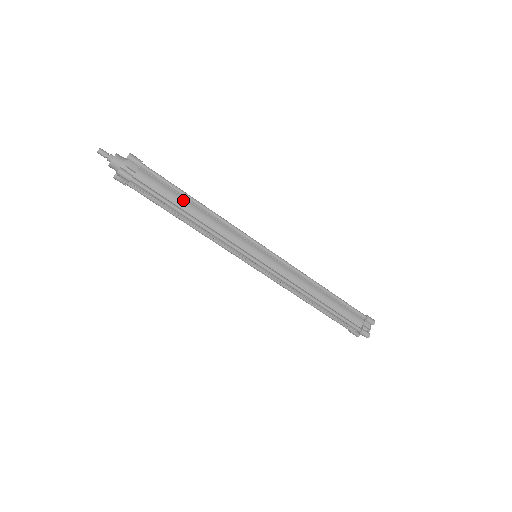
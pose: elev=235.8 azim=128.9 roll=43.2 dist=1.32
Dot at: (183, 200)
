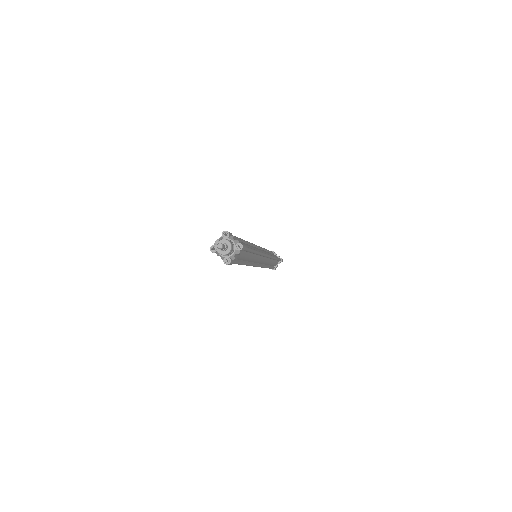
Dot at: (249, 256)
